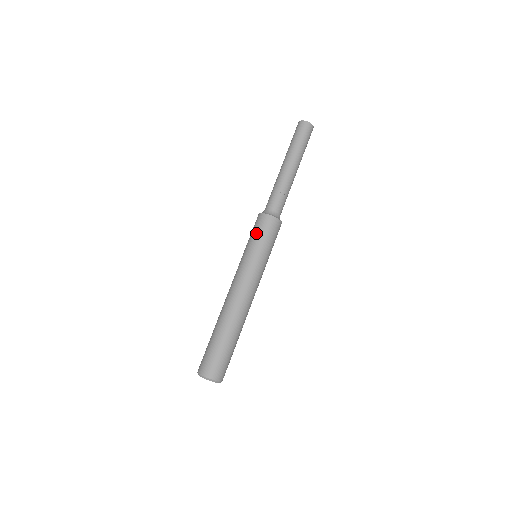
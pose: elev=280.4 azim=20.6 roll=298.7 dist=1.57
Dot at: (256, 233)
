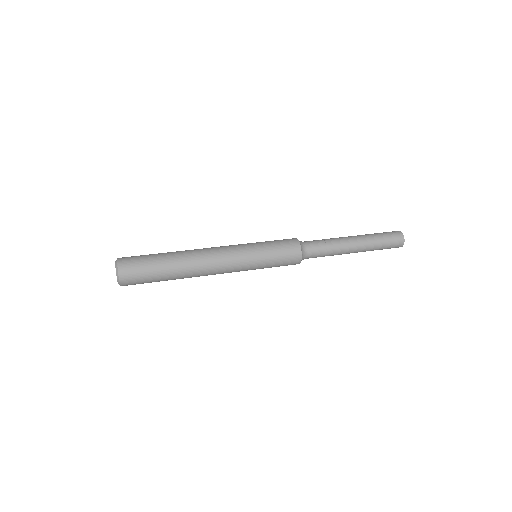
Dot at: (277, 244)
